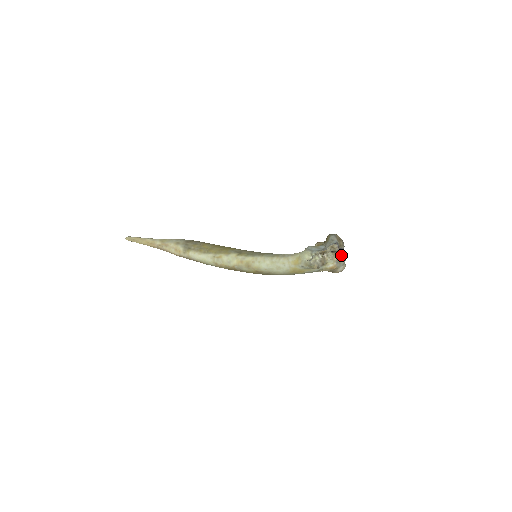
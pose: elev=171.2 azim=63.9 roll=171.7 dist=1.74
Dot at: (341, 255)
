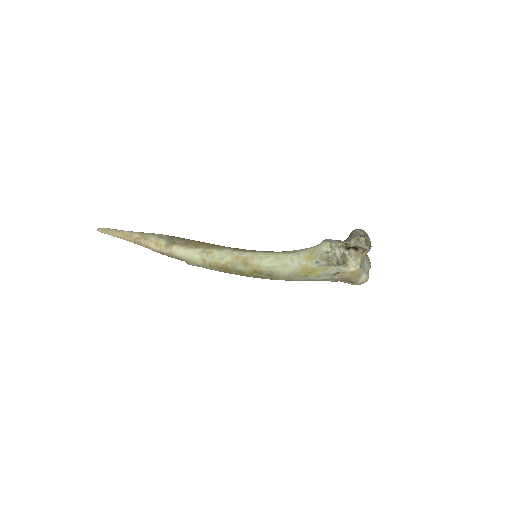
Dot at: (365, 260)
